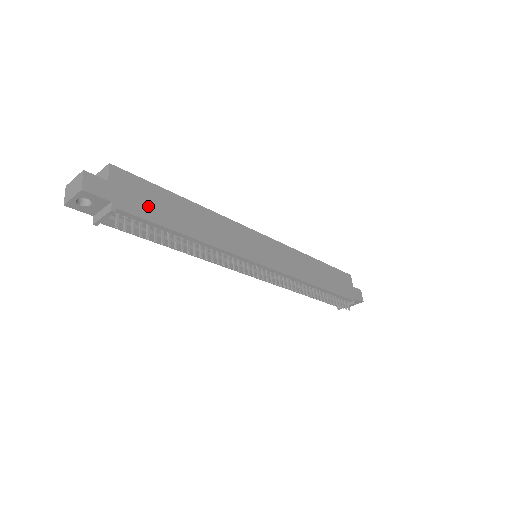
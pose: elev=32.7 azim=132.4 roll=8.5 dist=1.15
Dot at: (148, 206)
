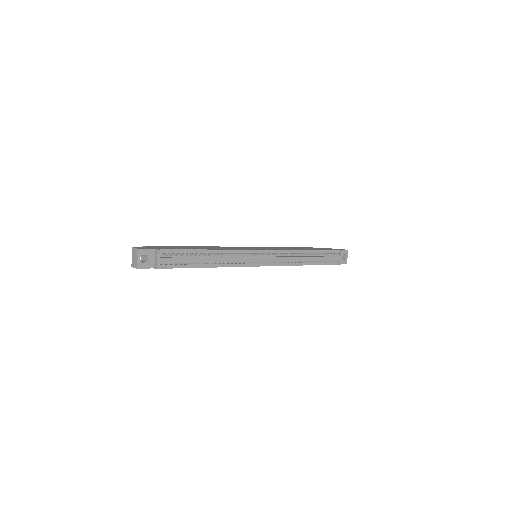
Dot at: (174, 248)
